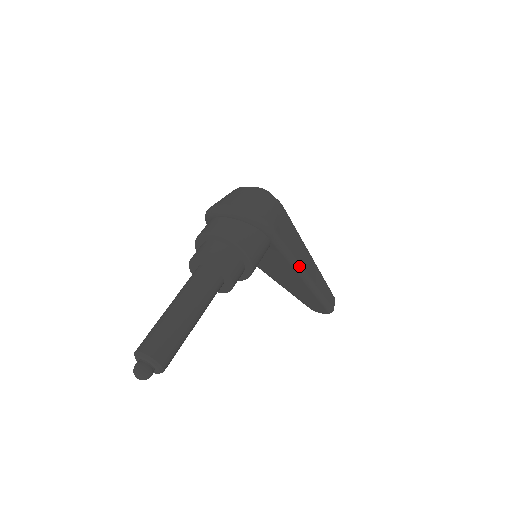
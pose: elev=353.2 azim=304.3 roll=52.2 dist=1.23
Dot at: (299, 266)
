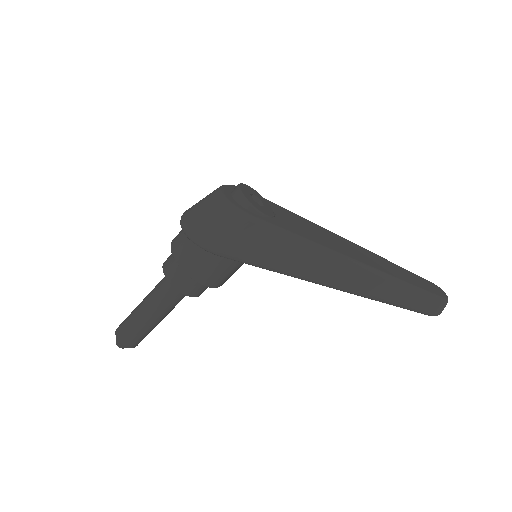
Dot at: (303, 278)
